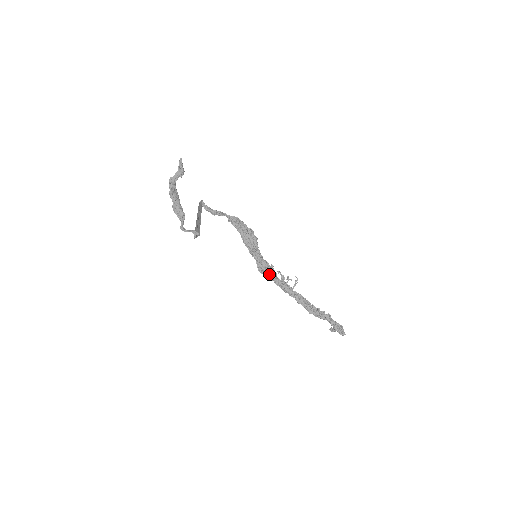
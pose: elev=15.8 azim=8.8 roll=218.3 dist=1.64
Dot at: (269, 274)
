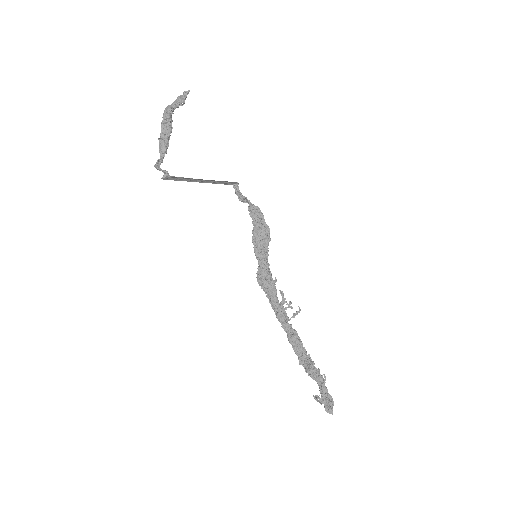
Dot at: (267, 288)
